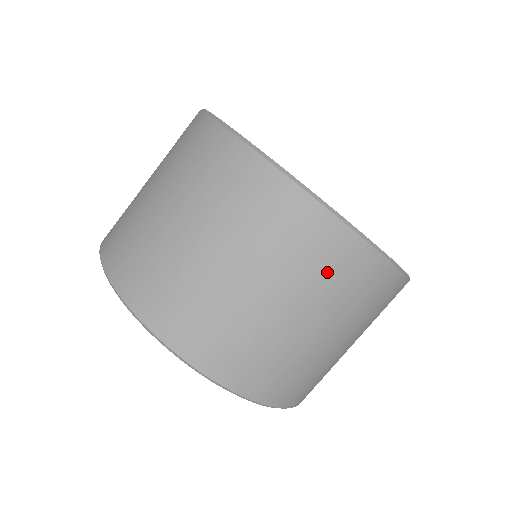
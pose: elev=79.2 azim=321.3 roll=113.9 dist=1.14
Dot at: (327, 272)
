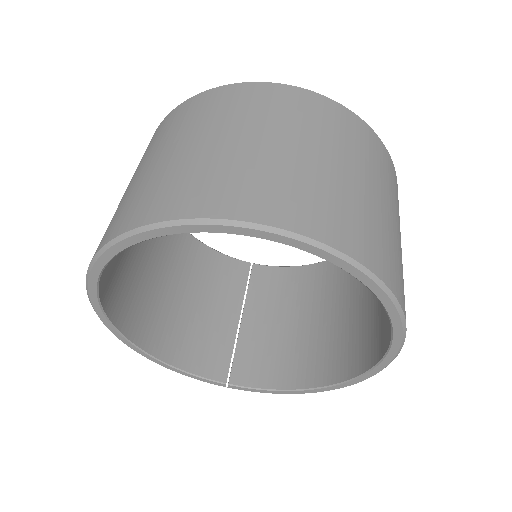
Dot at: (380, 165)
